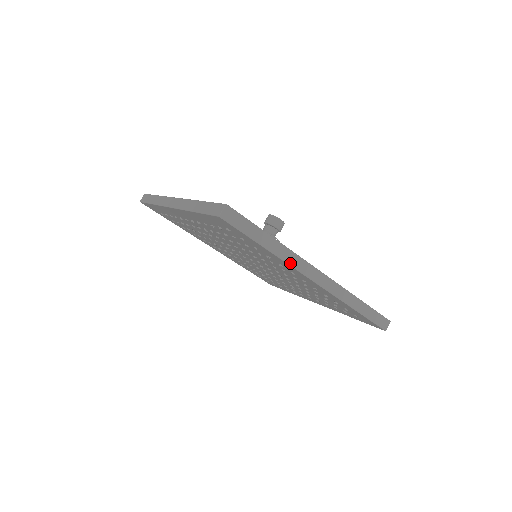
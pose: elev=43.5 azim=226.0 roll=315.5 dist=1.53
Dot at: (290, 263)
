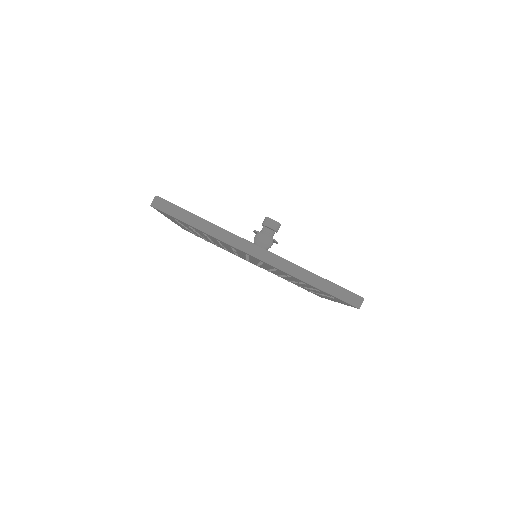
Dot at: (225, 241)
